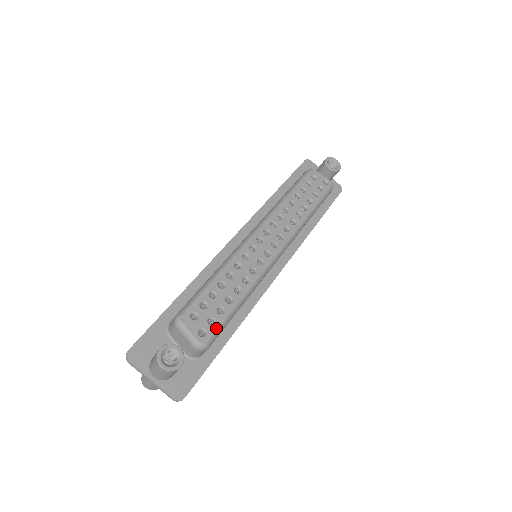
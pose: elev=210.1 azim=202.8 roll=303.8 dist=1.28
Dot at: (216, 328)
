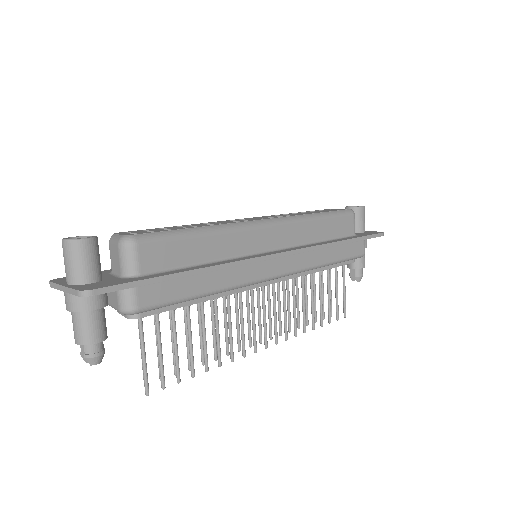
Dot at: (151, 232)
